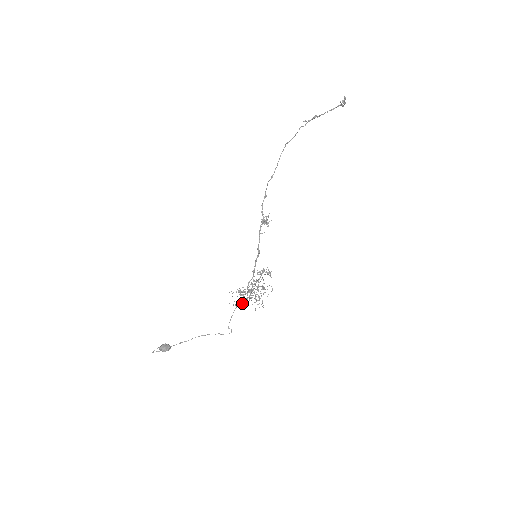
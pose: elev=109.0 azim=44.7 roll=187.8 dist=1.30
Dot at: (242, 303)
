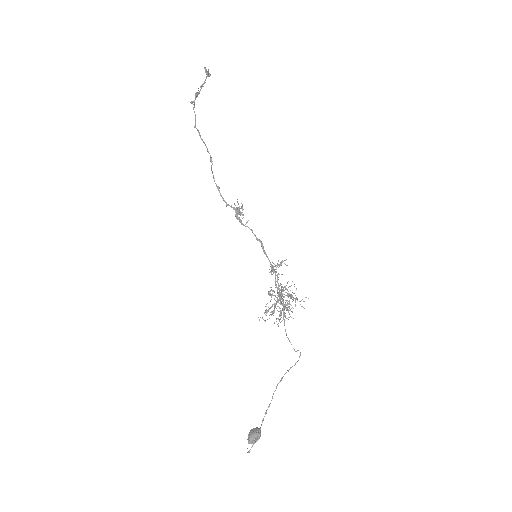
Dot at: occluded
